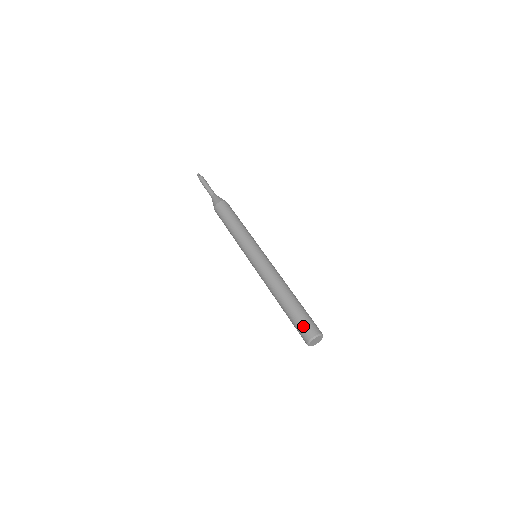
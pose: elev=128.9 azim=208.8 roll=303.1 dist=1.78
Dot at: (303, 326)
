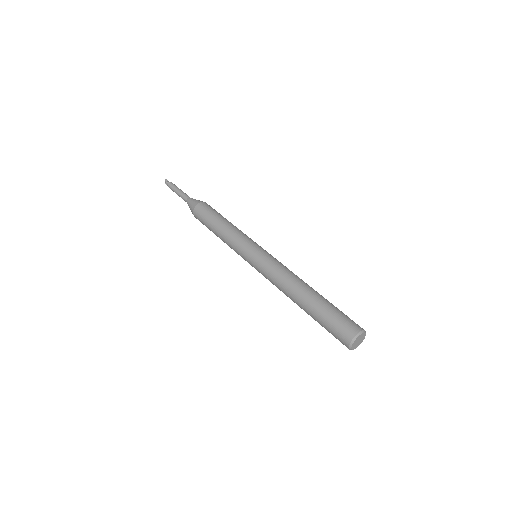
Dot at: (338, 326)
